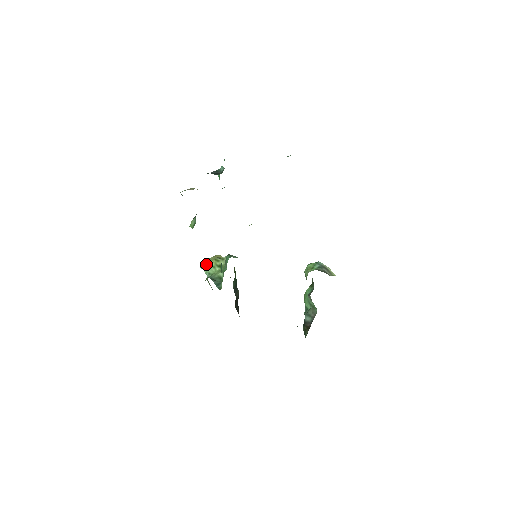
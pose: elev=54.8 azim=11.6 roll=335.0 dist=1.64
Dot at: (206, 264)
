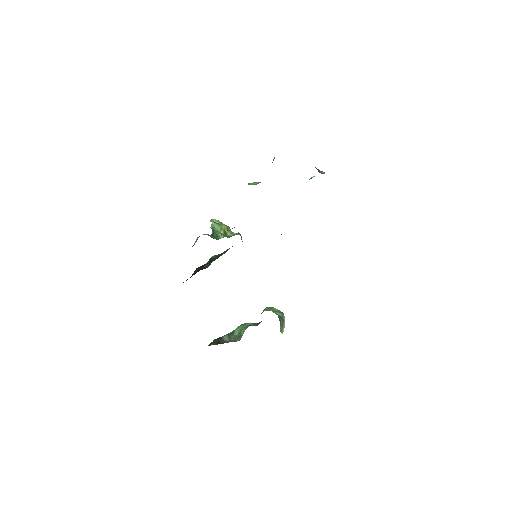
Dot at: occluded
